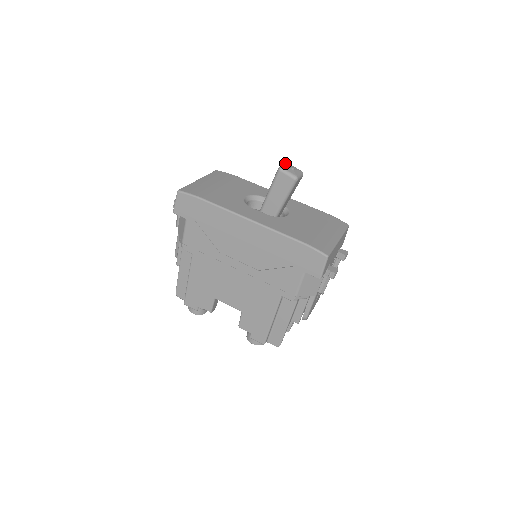
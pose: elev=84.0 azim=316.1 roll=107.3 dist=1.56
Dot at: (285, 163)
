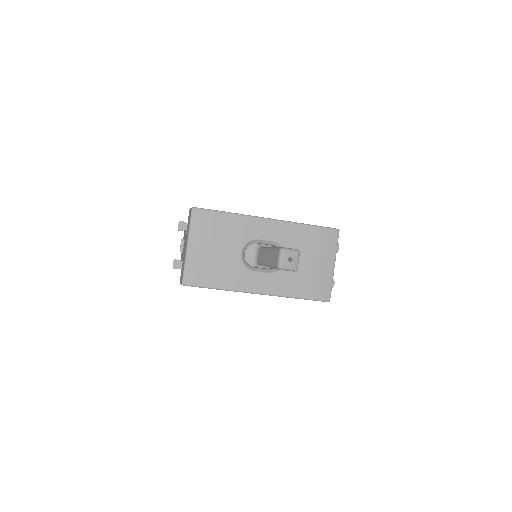
Dot at: (281, 253)
